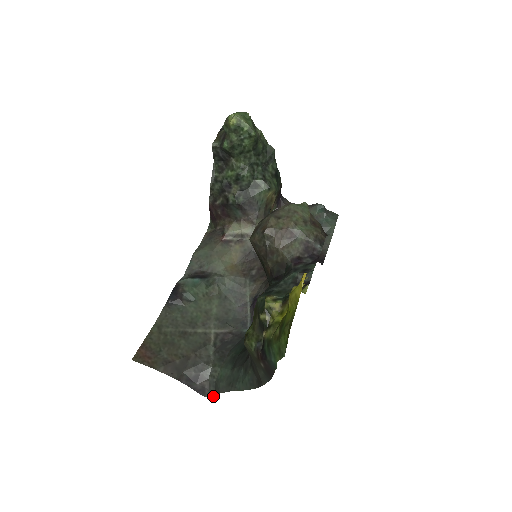
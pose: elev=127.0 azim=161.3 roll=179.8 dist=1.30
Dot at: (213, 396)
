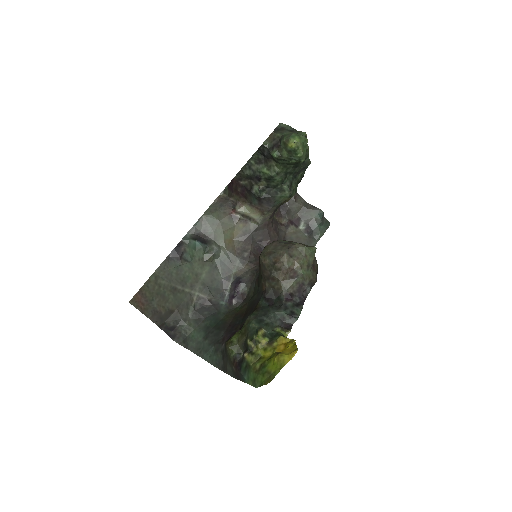
Dot at: (180, 344)
